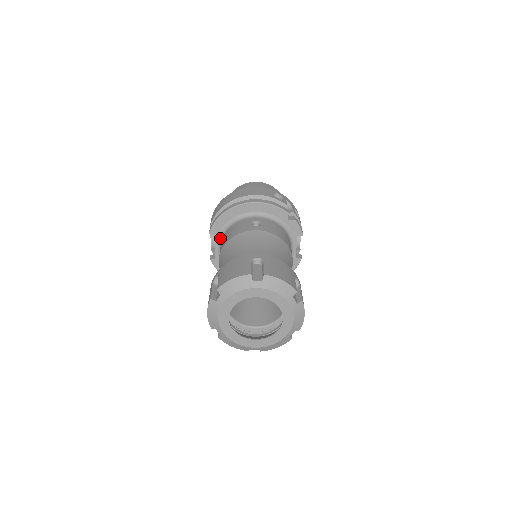
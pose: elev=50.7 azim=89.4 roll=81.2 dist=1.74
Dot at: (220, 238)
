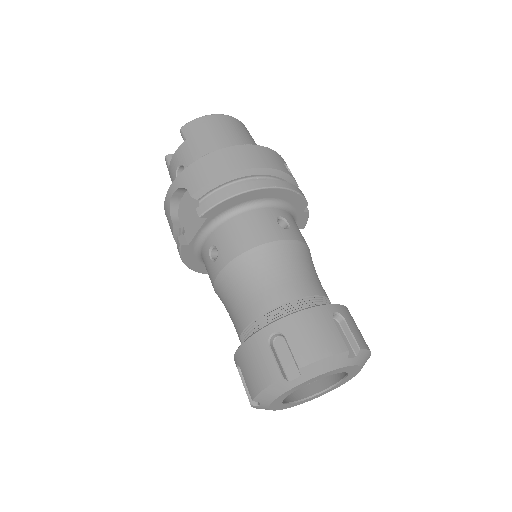
Dot at: (212, 224)
